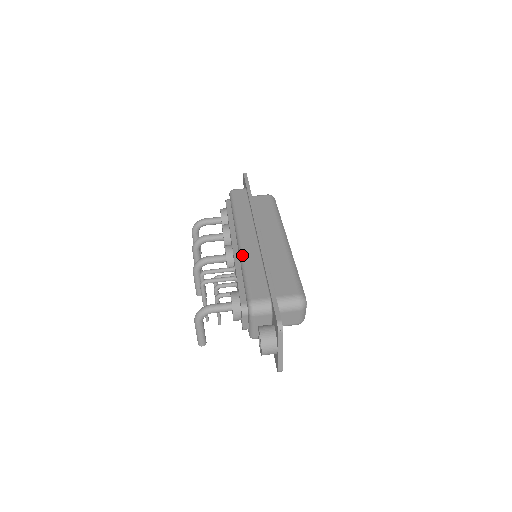
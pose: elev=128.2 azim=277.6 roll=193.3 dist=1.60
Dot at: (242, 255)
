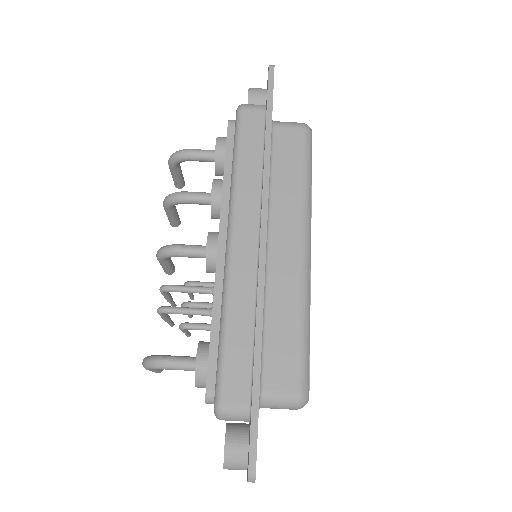
Dot at: (226, 289)
